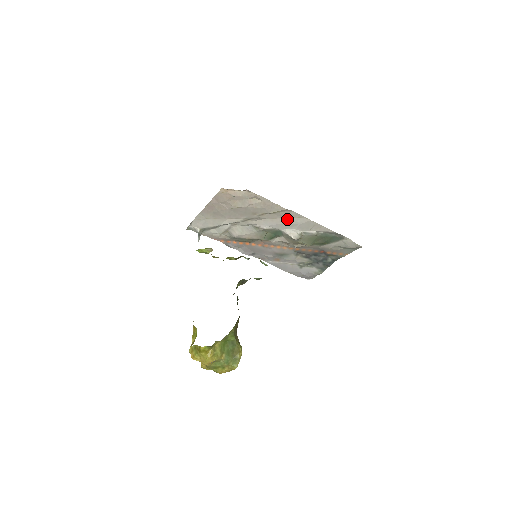
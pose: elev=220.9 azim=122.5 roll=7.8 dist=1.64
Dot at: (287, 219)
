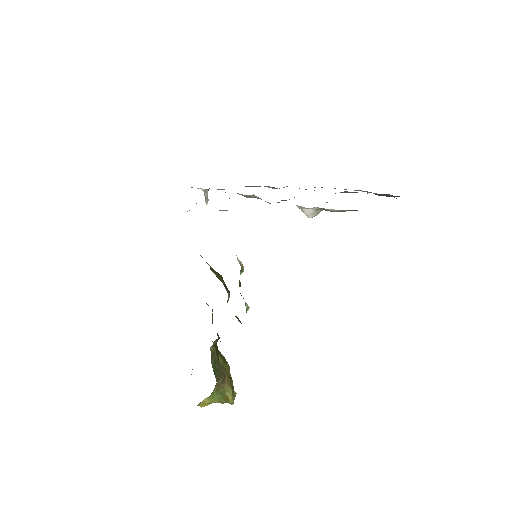
Dot at: occluded
